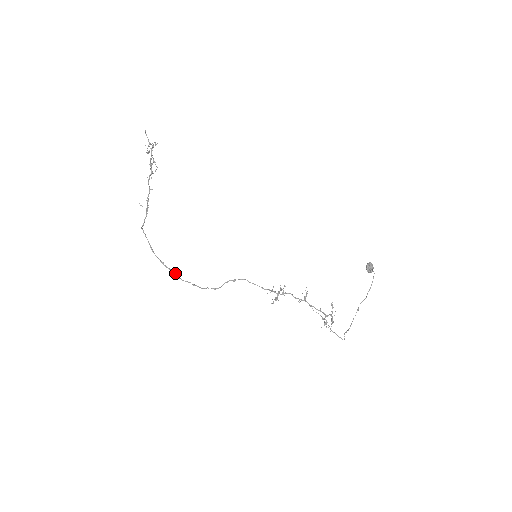
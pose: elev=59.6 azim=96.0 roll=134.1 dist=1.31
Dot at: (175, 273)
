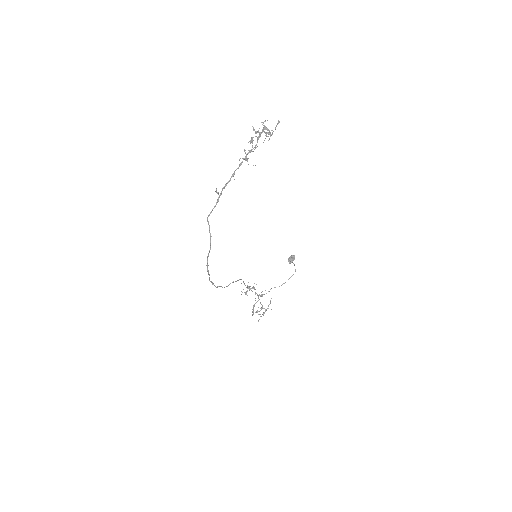
Dot at: (209, 275)
